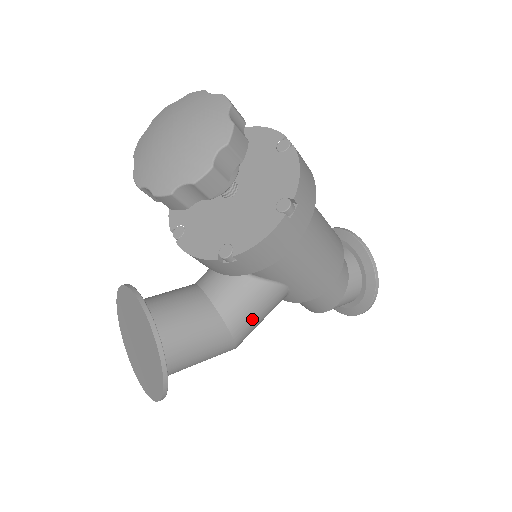
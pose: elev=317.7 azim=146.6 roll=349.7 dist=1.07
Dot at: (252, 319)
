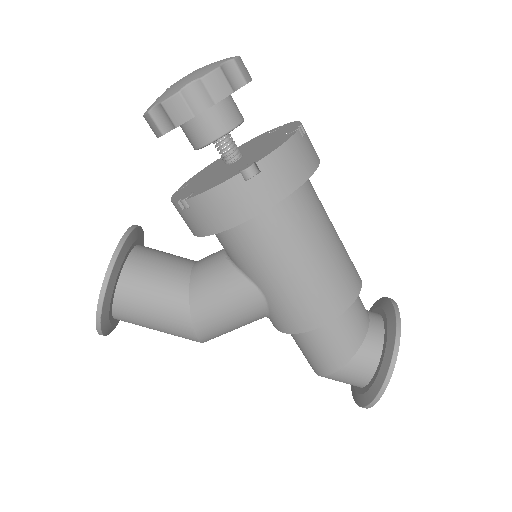
Dot at: (216, 309)
